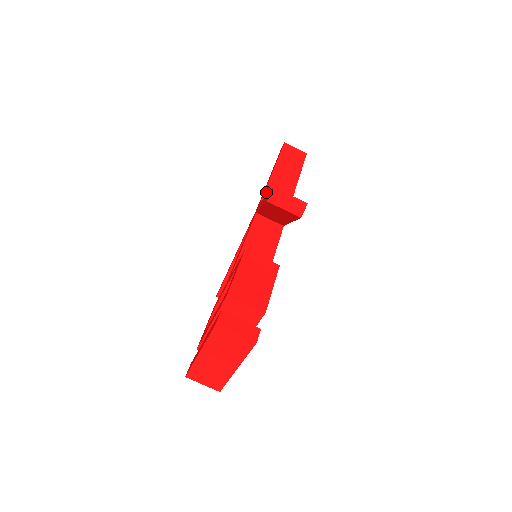
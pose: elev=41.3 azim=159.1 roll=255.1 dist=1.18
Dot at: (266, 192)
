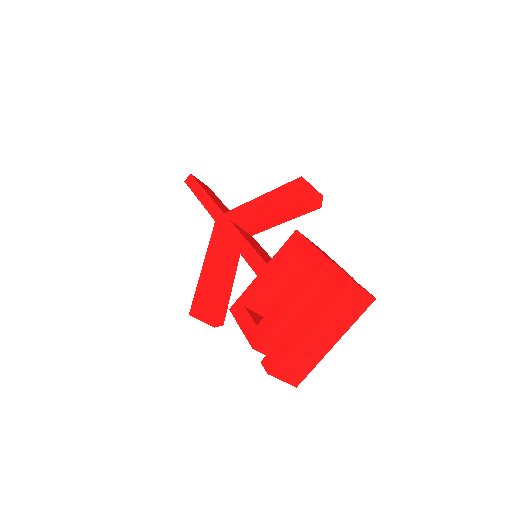
Dot at: (219, 206)
